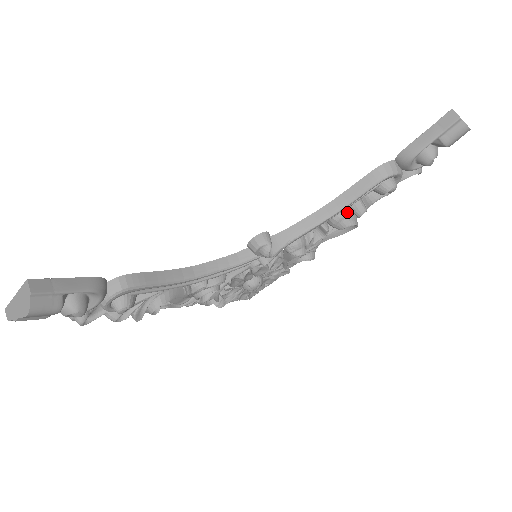
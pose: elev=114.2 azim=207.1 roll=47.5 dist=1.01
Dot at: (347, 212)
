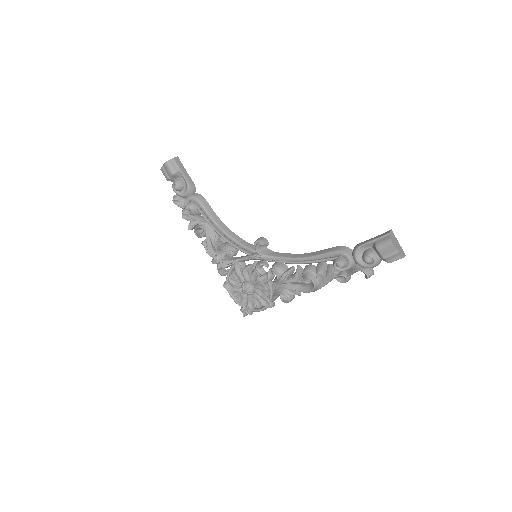
Dot at: (314, 270)
